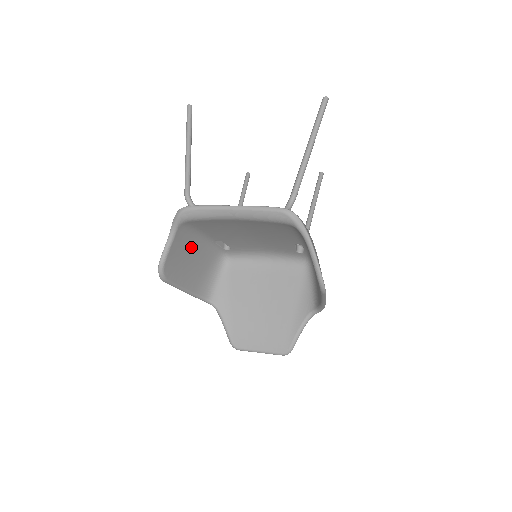
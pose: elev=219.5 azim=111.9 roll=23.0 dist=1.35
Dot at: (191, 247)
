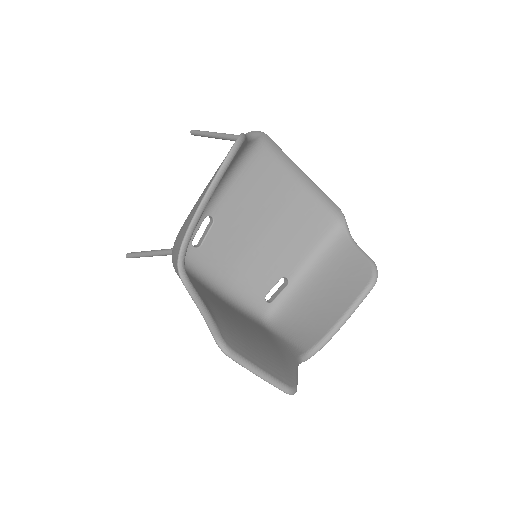
Dot at: occluded
